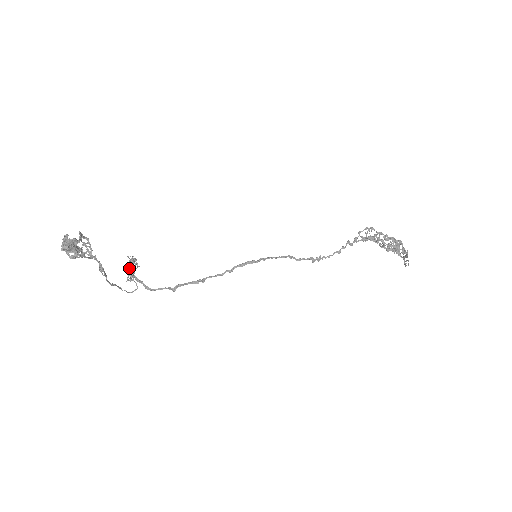
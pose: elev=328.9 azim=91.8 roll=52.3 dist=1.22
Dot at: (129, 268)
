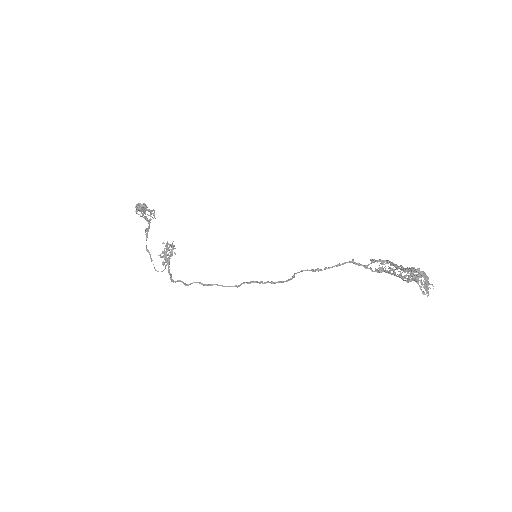
Dot at: (168, 255)
